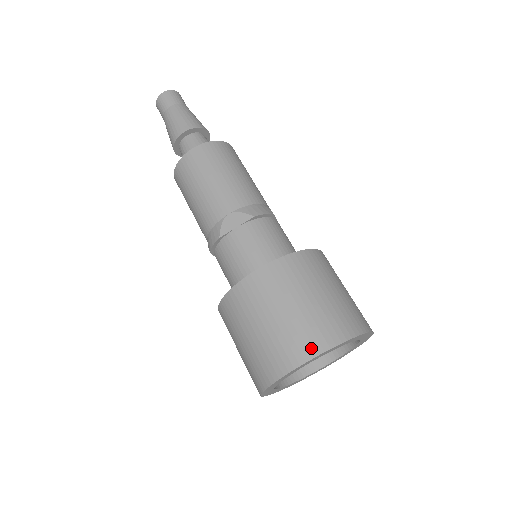
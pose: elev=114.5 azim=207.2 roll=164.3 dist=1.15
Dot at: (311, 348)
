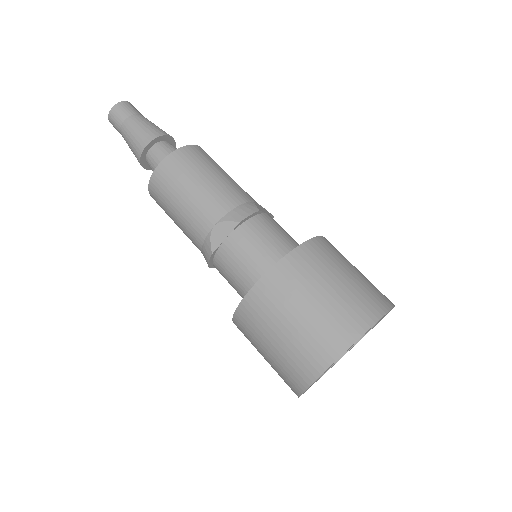
Dot at: (331, 351)
